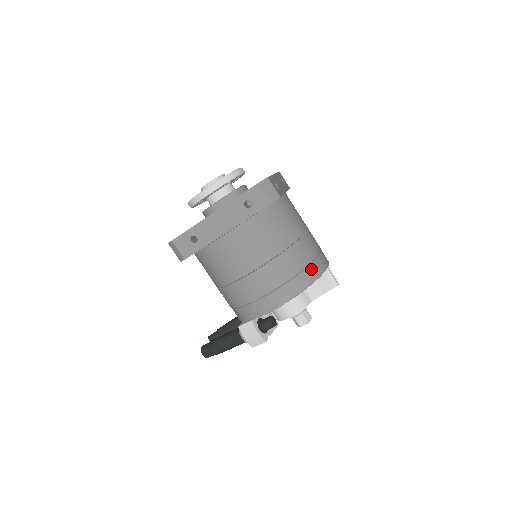
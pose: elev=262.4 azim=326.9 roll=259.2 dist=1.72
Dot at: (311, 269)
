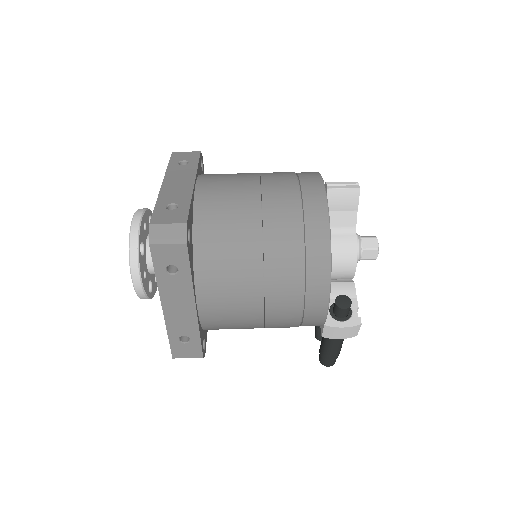
Dot at: (311, 227)
